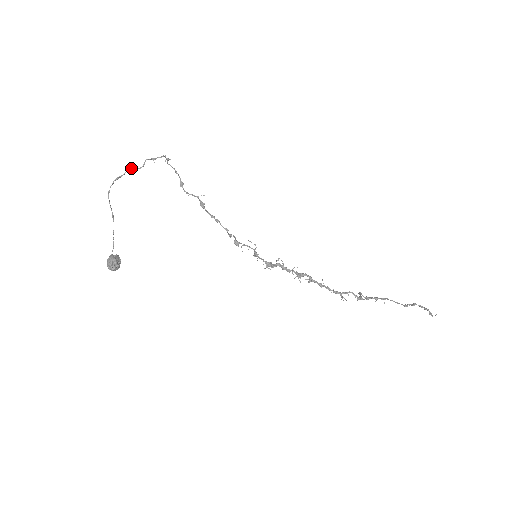
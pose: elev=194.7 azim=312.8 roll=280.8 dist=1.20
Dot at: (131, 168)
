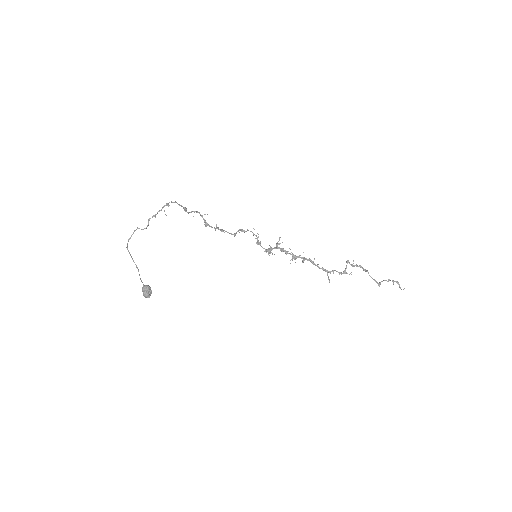
Dot at: occluded
